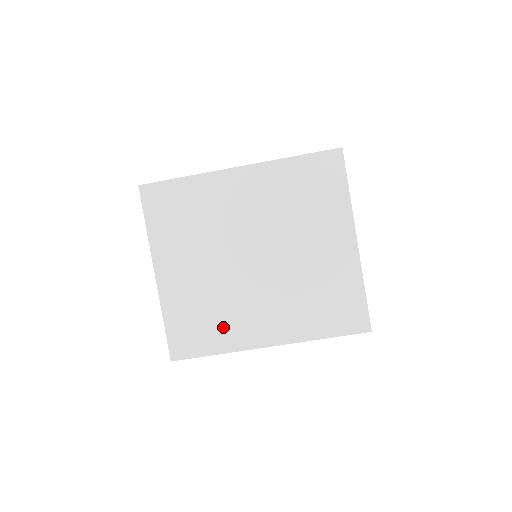
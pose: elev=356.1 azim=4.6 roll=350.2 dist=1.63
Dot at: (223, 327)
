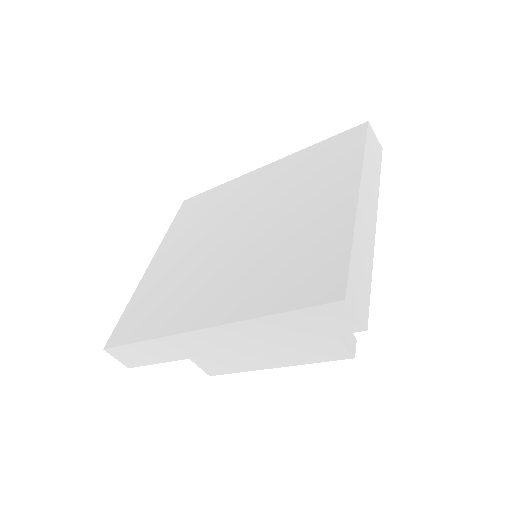
Dot at: (170, 308)
